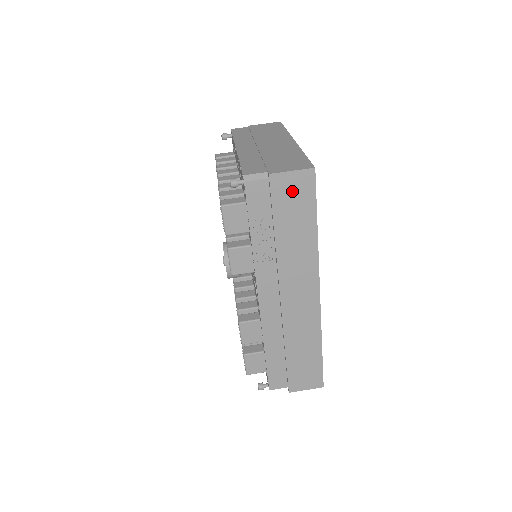
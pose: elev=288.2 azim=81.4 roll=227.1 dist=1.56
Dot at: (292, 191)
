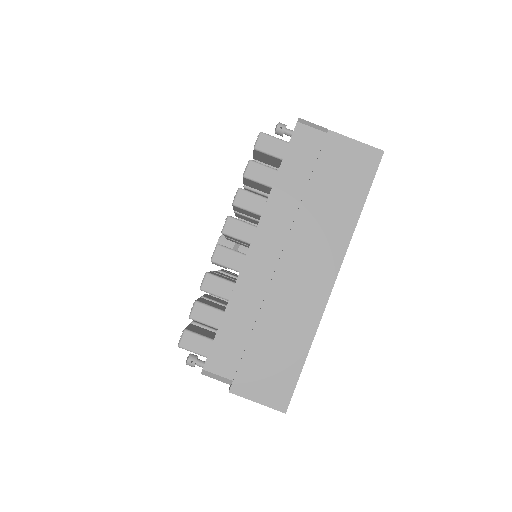
Dot at: occluded
